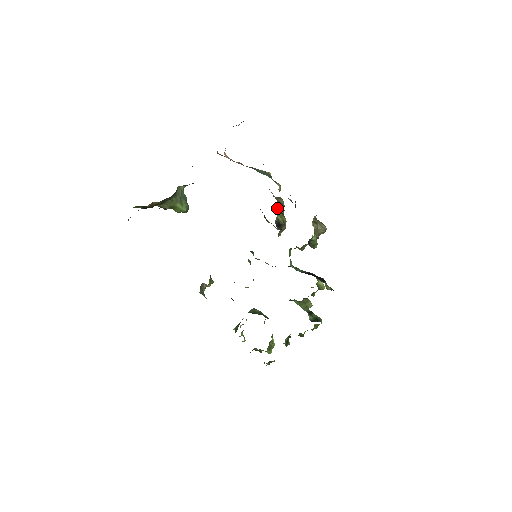
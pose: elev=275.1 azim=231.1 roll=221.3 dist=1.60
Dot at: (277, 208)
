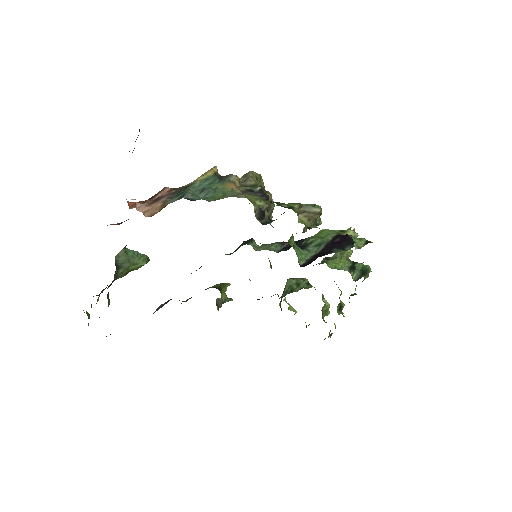
Dot at: occluded
